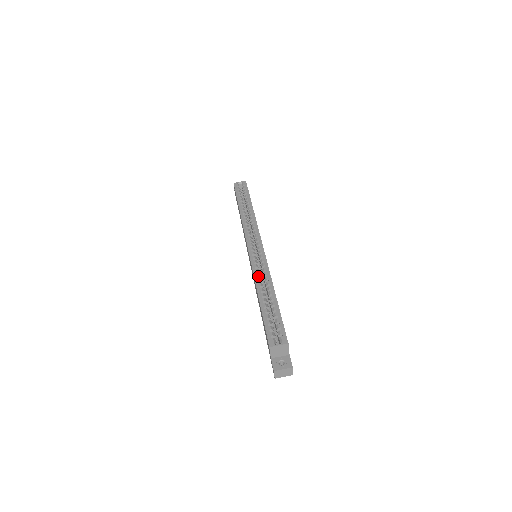
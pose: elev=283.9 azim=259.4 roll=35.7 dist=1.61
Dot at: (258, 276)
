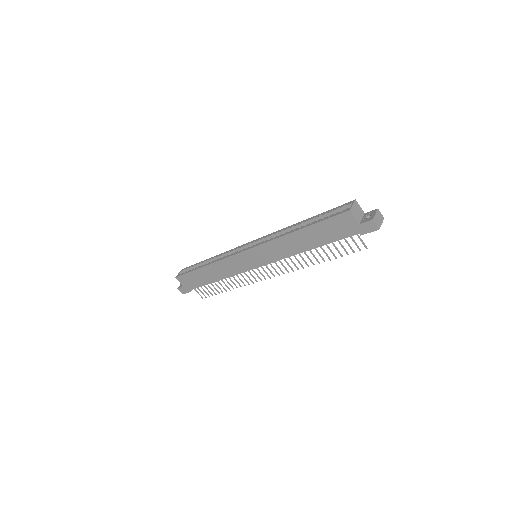
Dot at: (278, 236)
